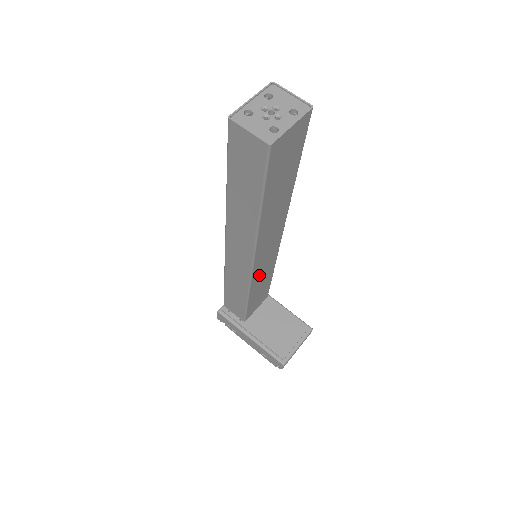
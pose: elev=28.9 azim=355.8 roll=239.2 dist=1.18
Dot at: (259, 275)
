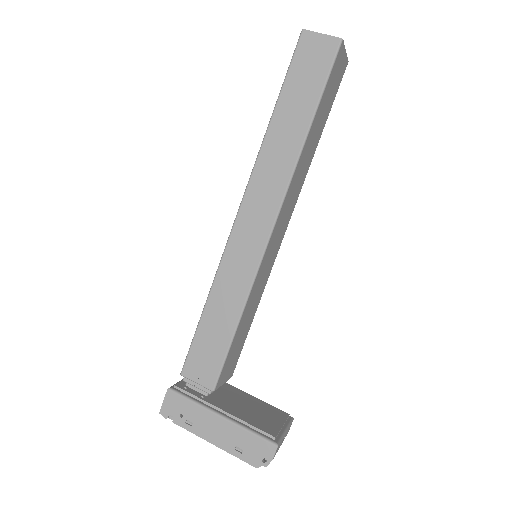
Dot at: (260, 277)
